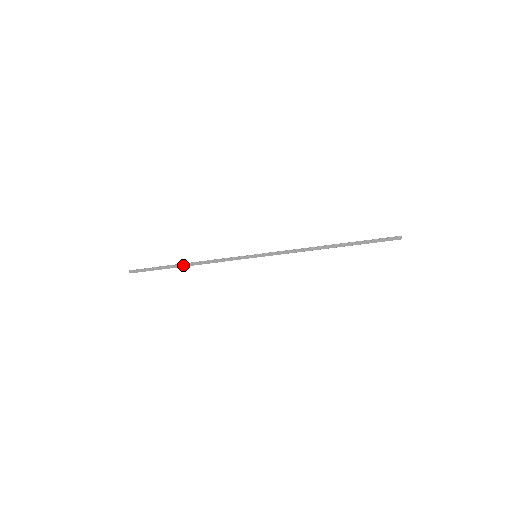
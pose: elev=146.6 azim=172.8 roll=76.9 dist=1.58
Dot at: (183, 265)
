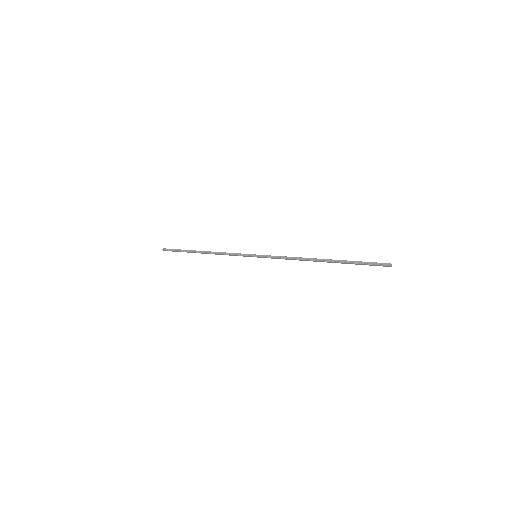
Dot at: occluded
